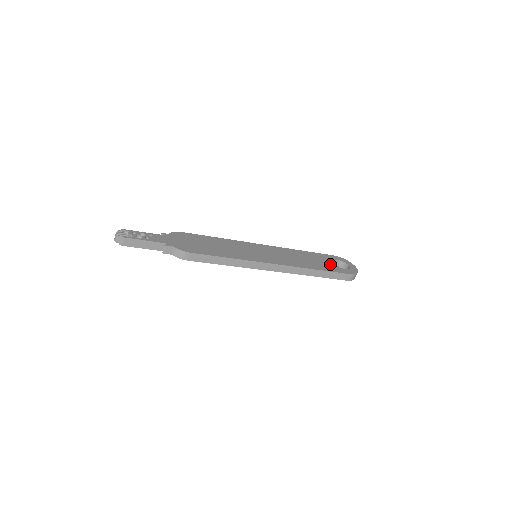
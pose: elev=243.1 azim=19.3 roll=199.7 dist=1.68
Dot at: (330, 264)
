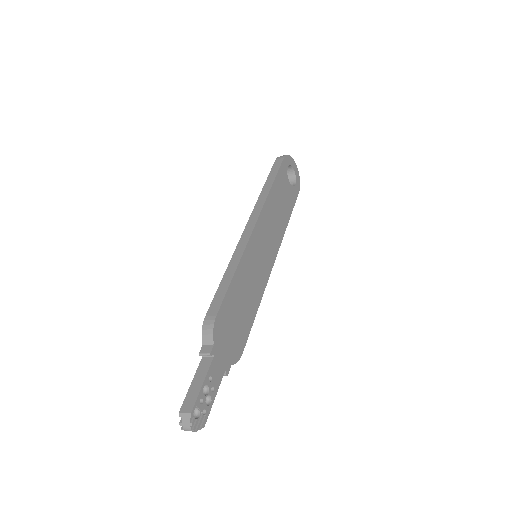
Dot at: (289, 190)
